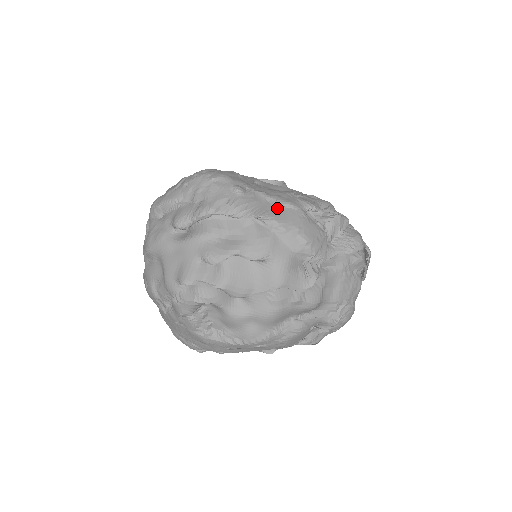
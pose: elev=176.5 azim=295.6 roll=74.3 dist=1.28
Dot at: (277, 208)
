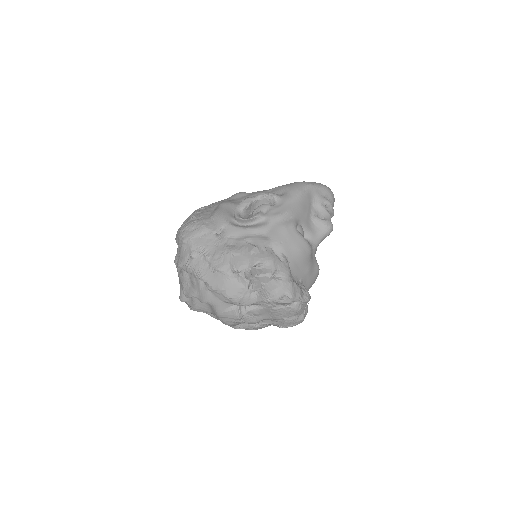
Dot at: (212, 272)
